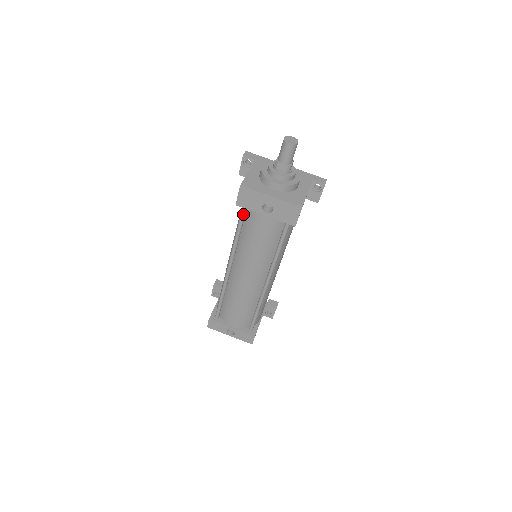
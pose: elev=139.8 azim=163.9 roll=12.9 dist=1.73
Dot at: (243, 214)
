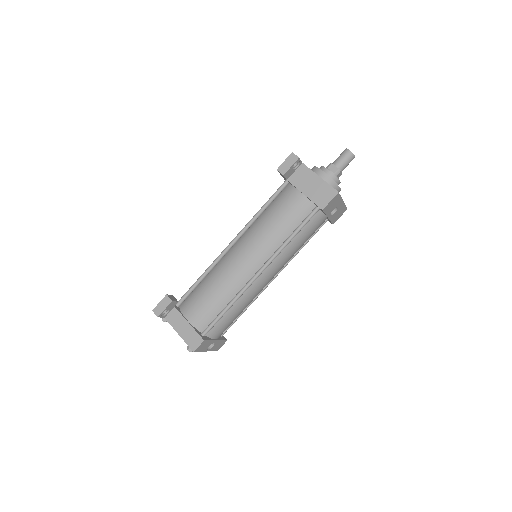
Dot at: (312, 217)
